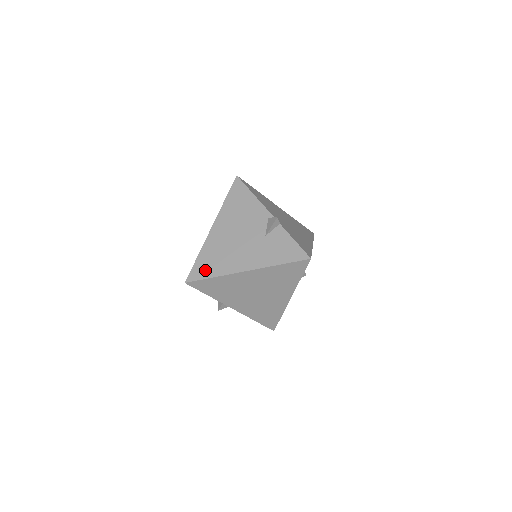
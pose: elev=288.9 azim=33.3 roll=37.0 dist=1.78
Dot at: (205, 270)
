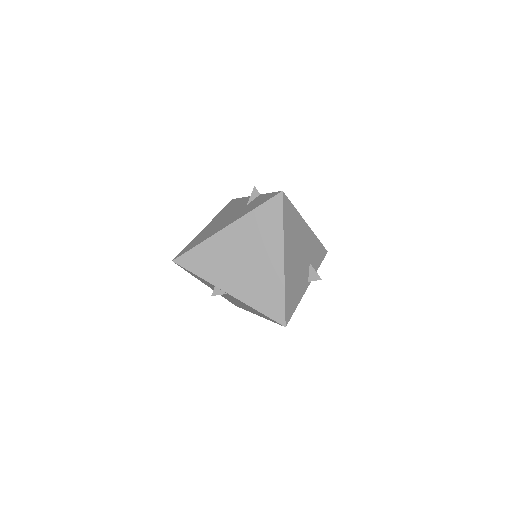
Dot at: (191, 246)
